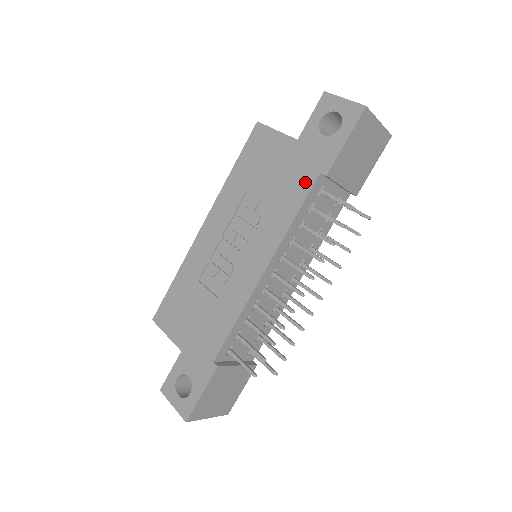
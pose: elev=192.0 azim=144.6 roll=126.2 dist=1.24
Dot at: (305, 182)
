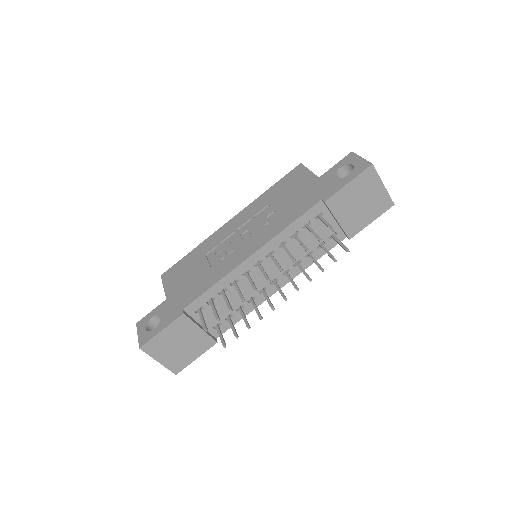
Dot at: (309, 203)
